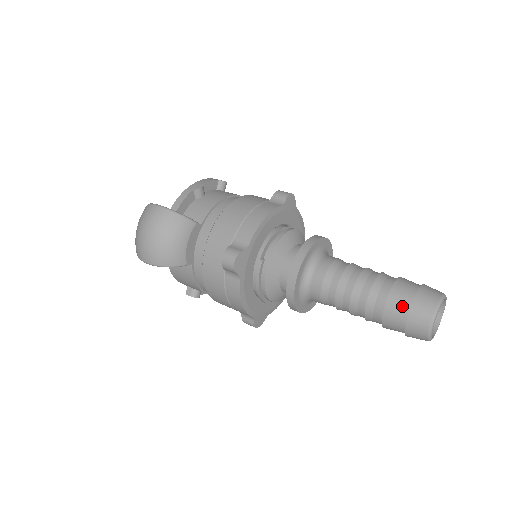
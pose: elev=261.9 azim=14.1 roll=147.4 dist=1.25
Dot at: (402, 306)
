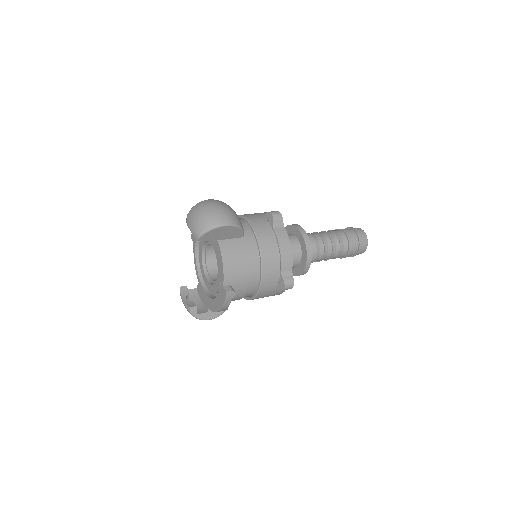
Dot at: (349, 230)
